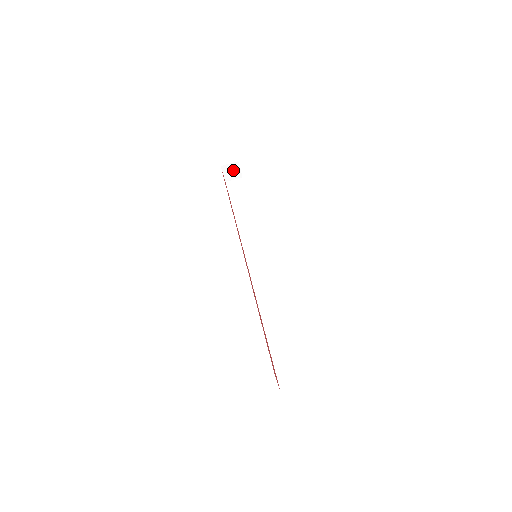
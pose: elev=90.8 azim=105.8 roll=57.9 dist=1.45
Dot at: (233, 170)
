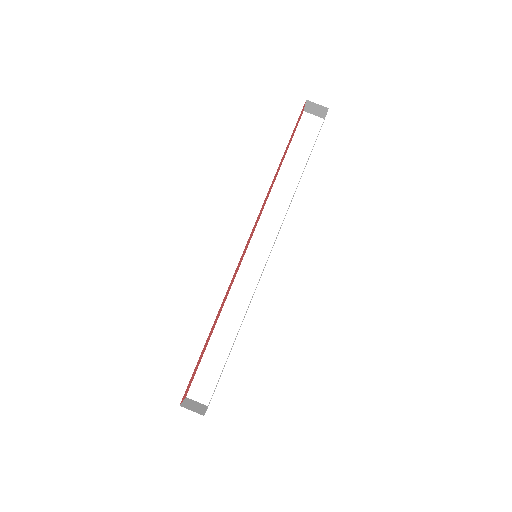
Dot at: (318, 109)
